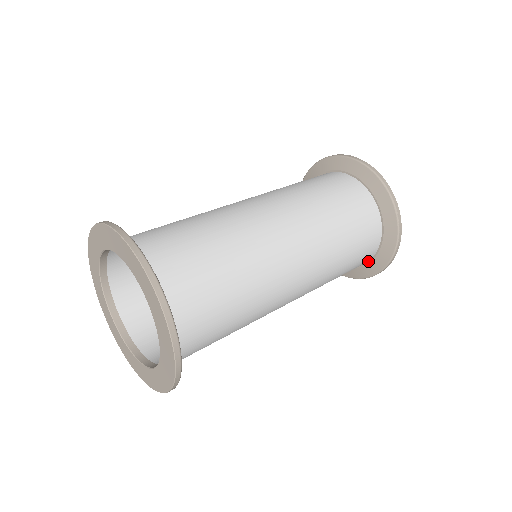
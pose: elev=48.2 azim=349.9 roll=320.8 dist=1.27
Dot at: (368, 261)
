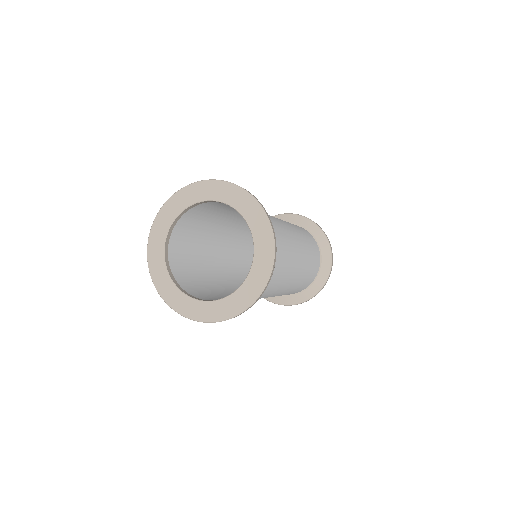
Dot at: occluded
